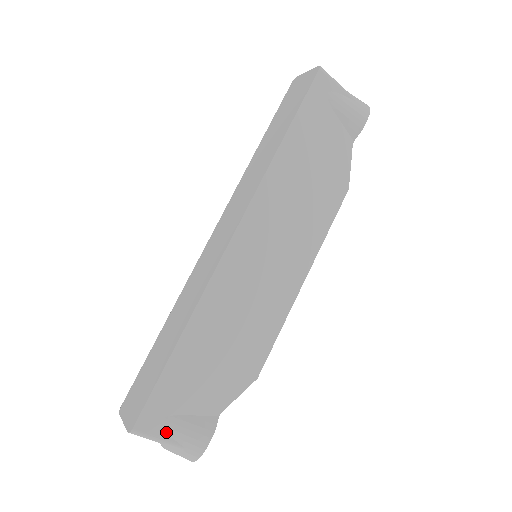
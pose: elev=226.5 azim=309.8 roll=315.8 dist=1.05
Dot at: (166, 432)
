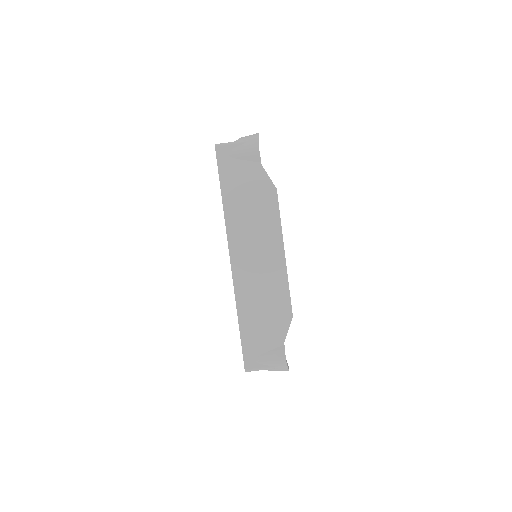
Dot at: (262, 364)
